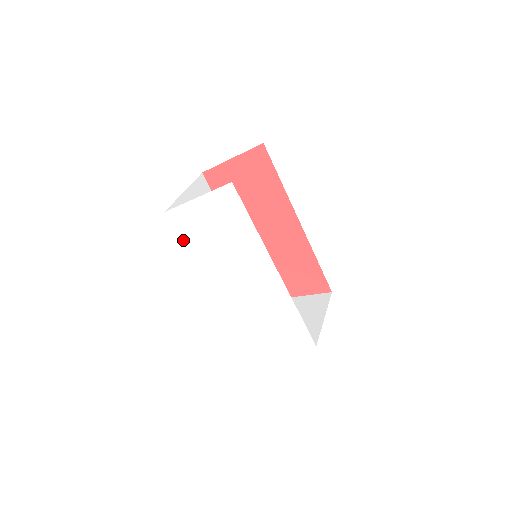
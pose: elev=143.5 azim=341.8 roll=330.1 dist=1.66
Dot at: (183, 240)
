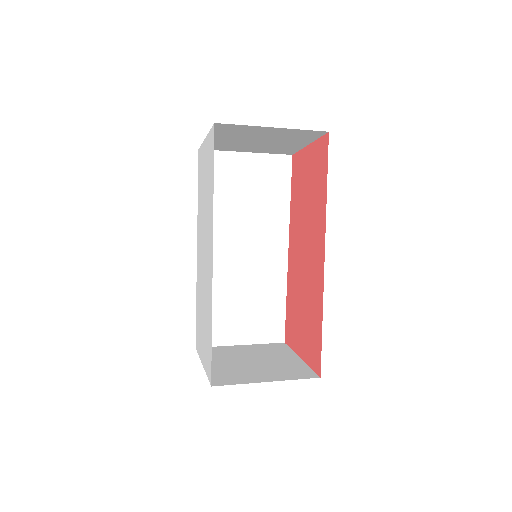
Dot at: occluded
